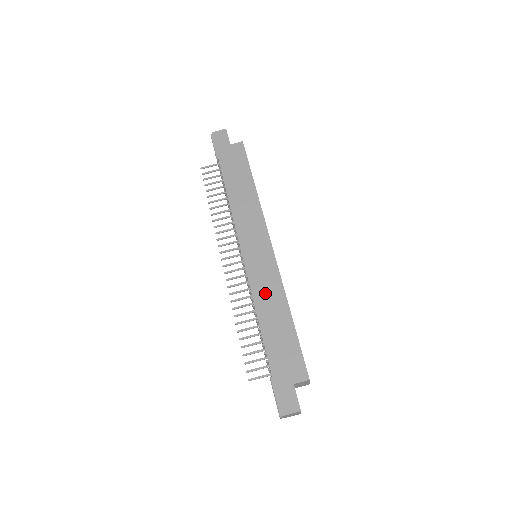
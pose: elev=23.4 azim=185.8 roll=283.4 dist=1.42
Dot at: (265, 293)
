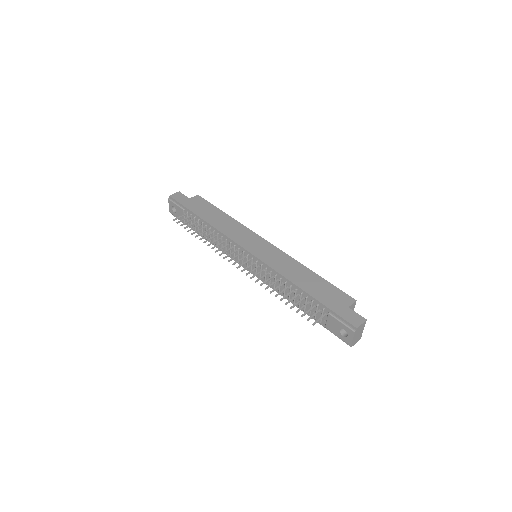
Dot at: (284, 267)
